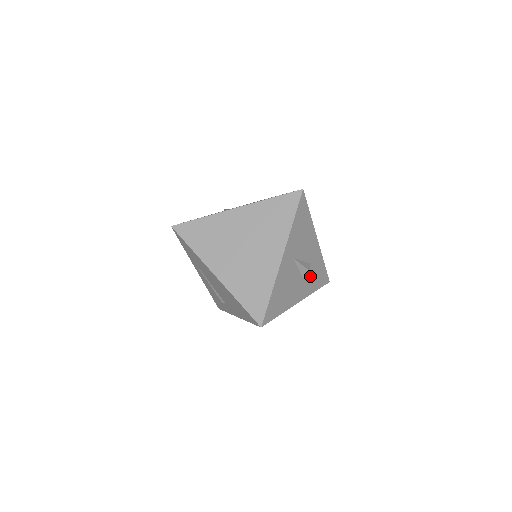
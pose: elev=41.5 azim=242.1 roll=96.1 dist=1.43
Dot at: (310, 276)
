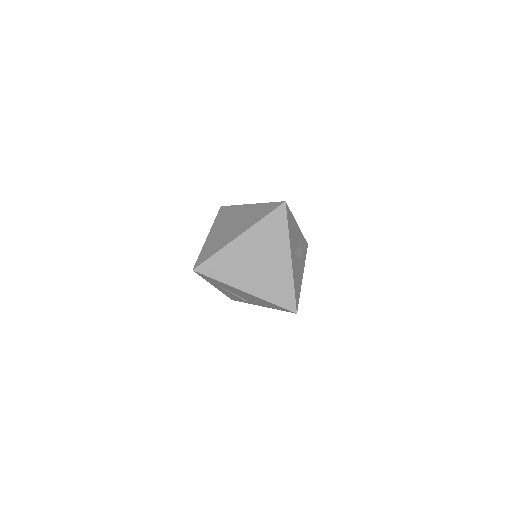
Dot at: occluded
